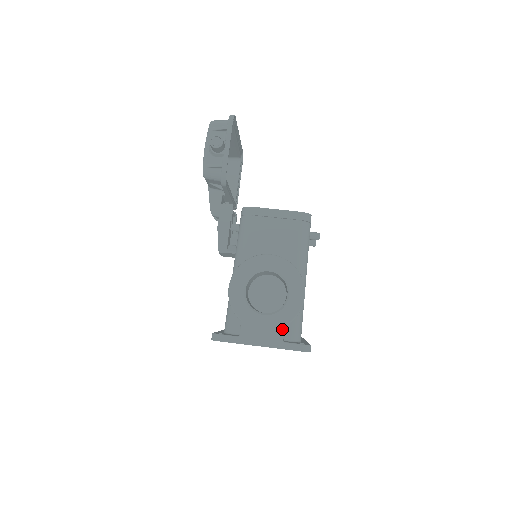
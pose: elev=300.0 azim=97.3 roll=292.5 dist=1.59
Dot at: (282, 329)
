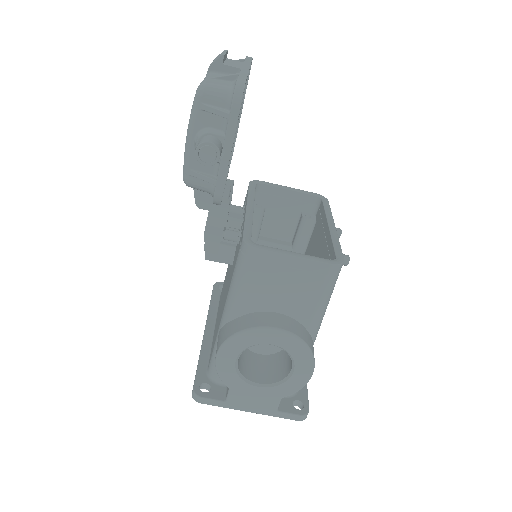
Dot at: (278, 401)
